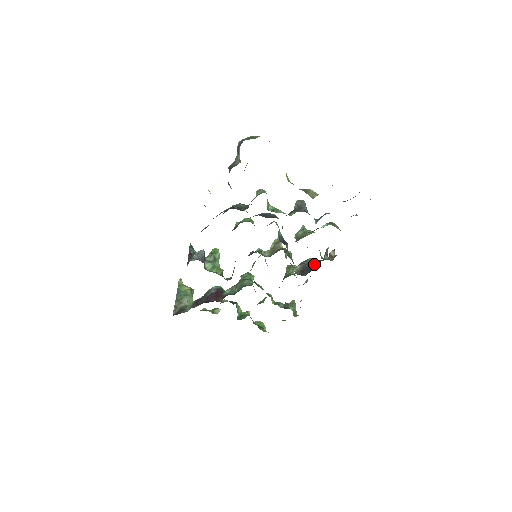
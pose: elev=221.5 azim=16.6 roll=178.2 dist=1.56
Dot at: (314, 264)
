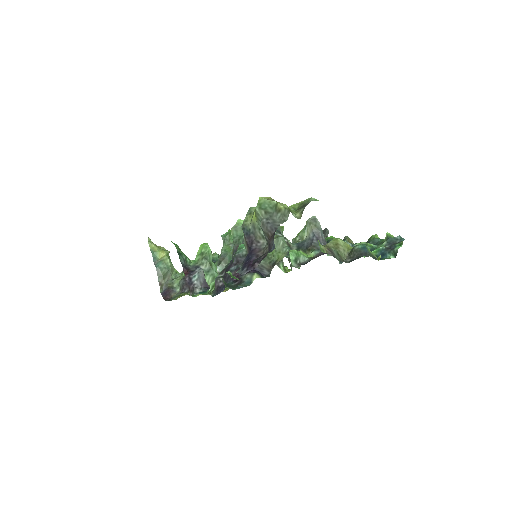
Dot at: occluded
